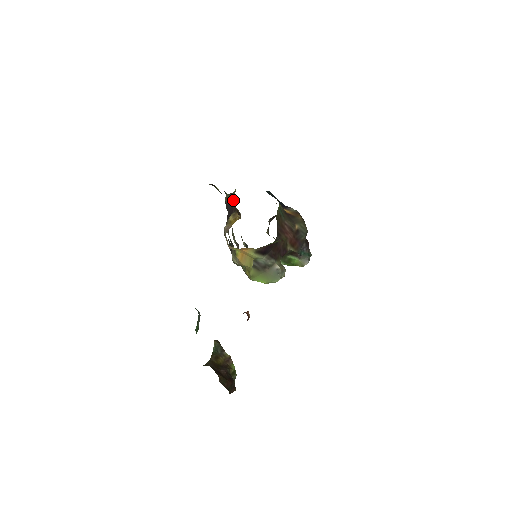
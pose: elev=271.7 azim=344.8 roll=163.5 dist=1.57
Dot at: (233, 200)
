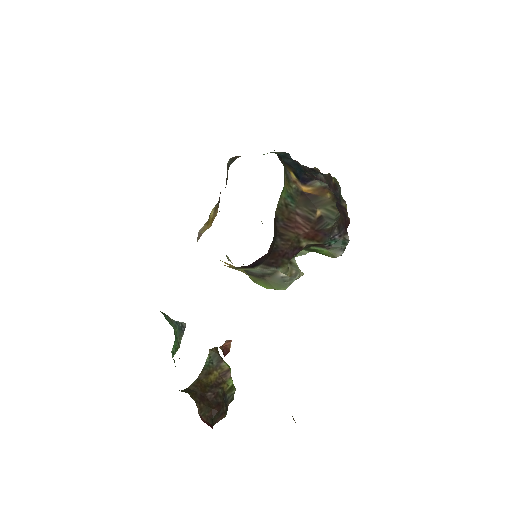
Dot at: (227, 176)
